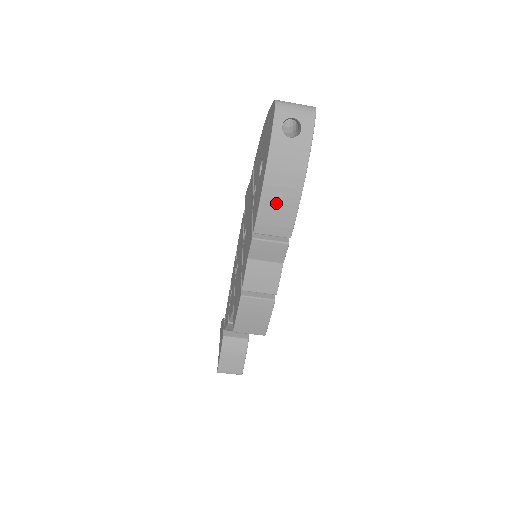
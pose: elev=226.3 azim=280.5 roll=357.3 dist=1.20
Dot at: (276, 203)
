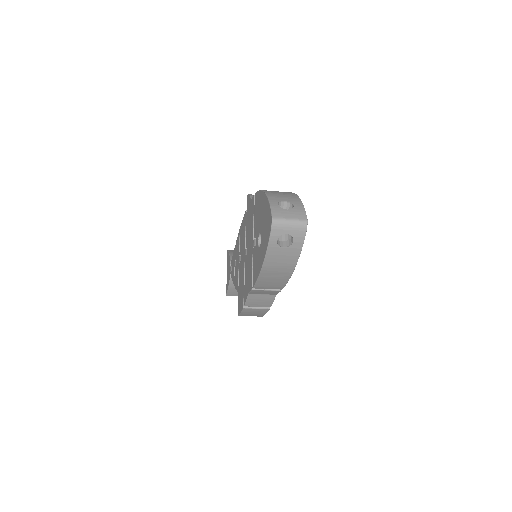
Dot at: (271, 279)
